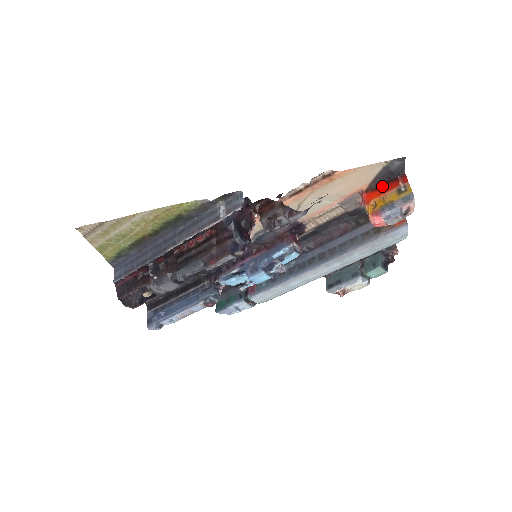
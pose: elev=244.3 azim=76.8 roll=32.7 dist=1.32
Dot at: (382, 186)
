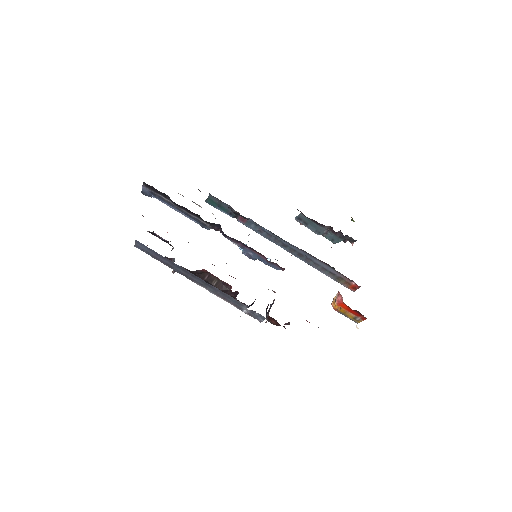
Dot at: (353, 310)
